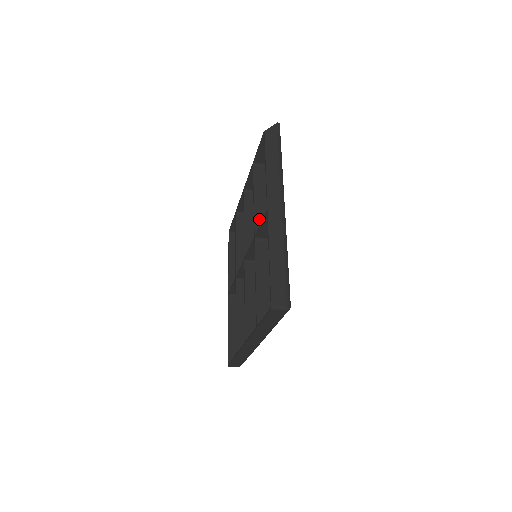
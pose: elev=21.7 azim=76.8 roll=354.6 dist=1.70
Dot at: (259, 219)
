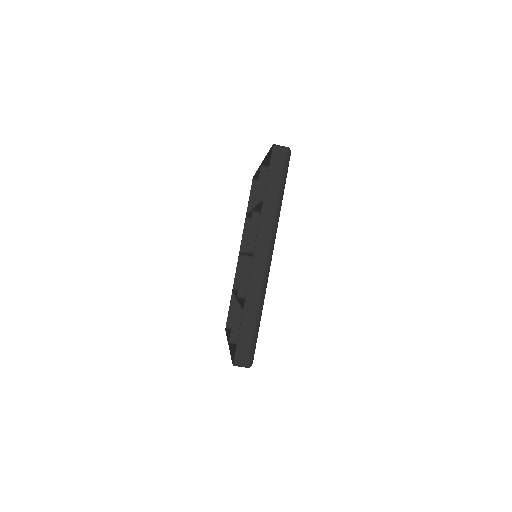
Dot at: occluded
